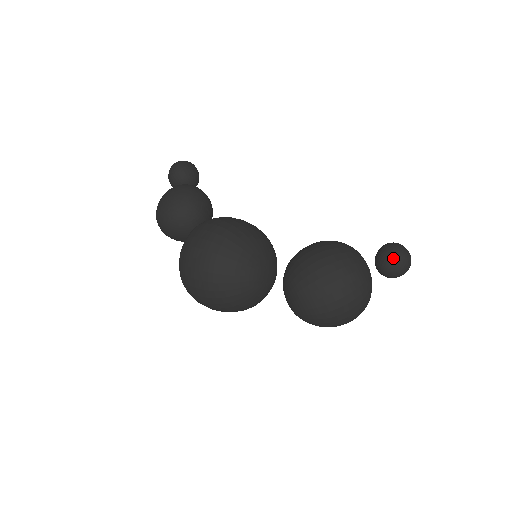
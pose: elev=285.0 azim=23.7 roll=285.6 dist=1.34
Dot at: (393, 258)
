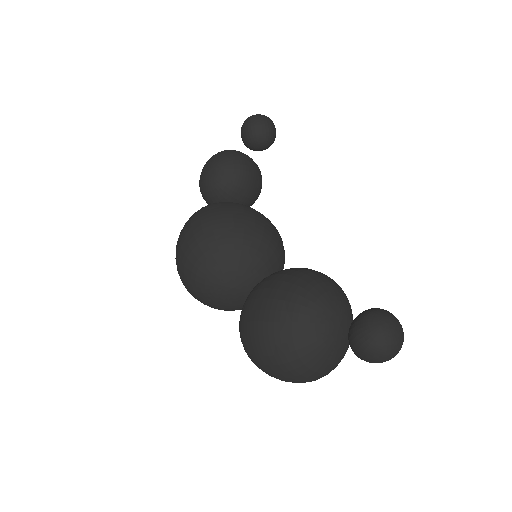
Dot at: (354, 336)
